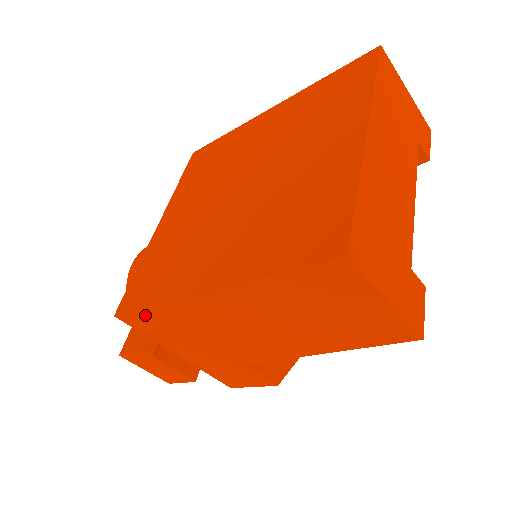
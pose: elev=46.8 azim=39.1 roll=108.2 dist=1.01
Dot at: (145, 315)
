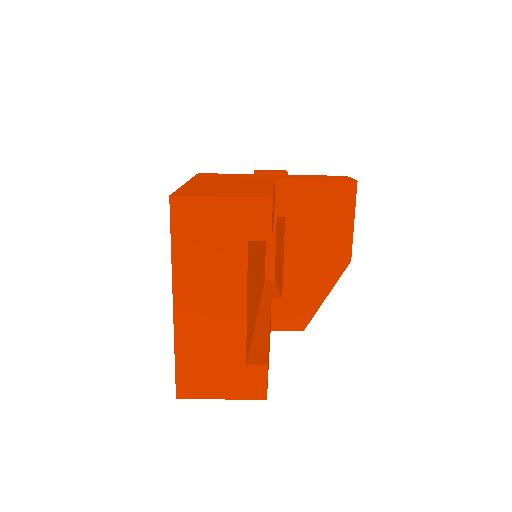
Dot at: occluded
